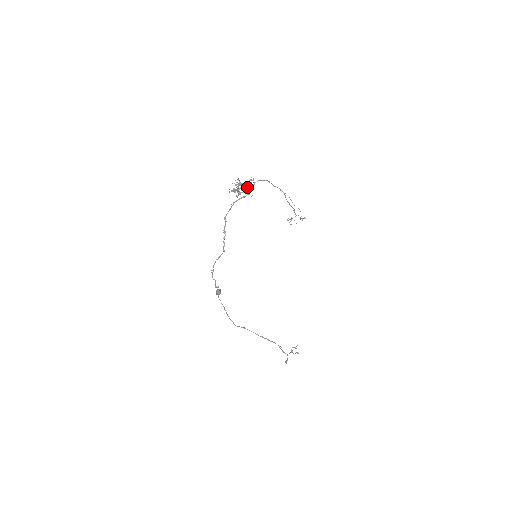
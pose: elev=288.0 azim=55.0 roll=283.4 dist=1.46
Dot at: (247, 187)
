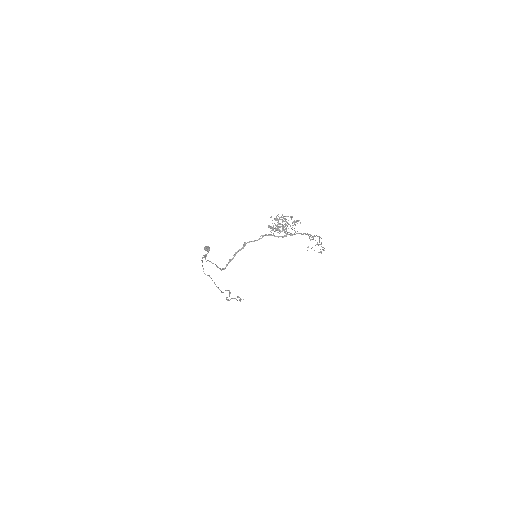
Dot at: (291, 217)
